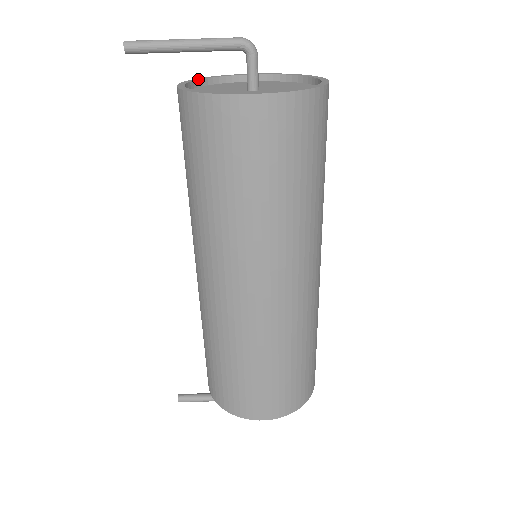
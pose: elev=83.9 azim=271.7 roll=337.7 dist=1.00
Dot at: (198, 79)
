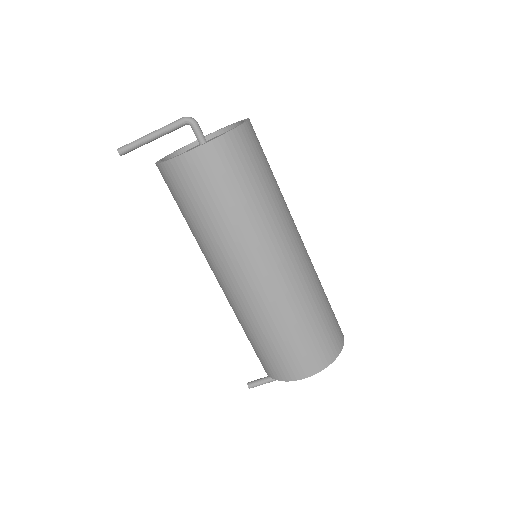
Dot at: (173, 152)
